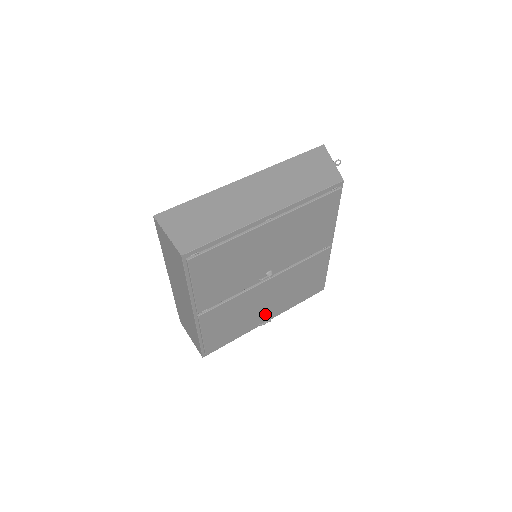
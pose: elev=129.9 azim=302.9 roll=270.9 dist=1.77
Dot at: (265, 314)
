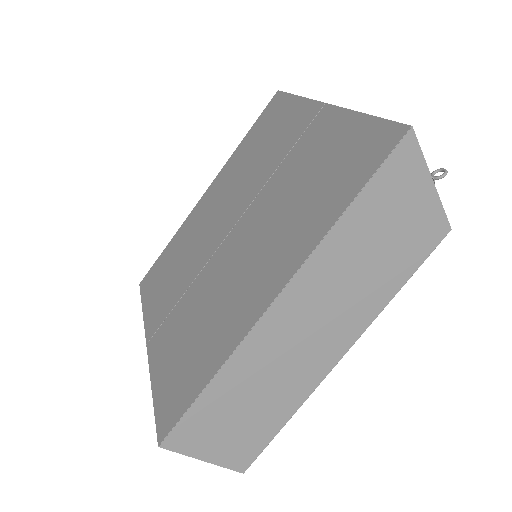
Dot at: occluded
